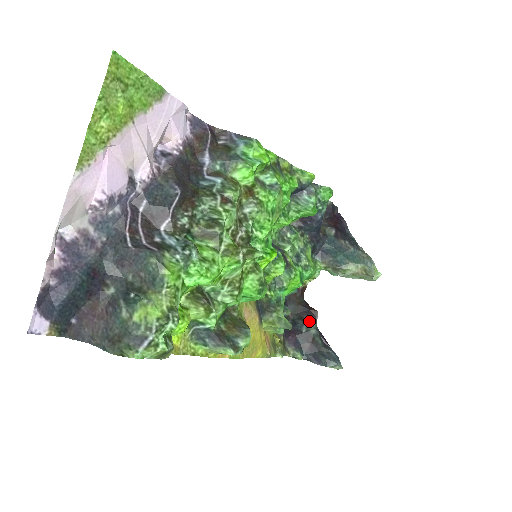
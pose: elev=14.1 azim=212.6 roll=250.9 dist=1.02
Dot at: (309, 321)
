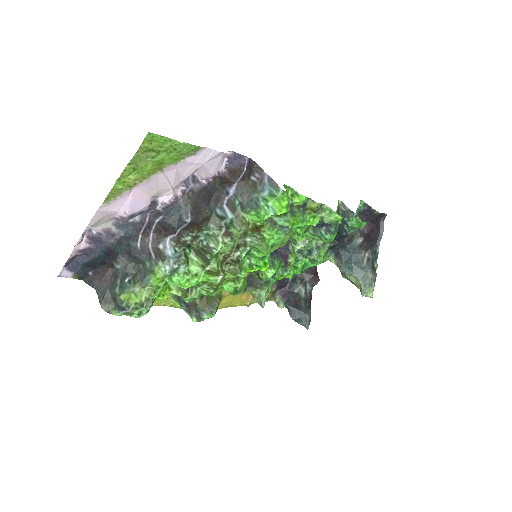
Dot at: (306, 285)
